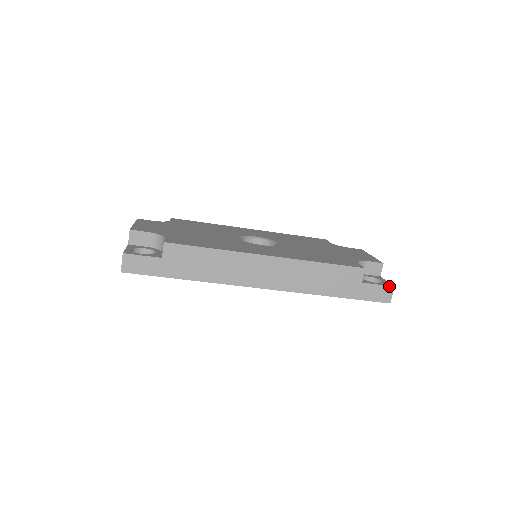
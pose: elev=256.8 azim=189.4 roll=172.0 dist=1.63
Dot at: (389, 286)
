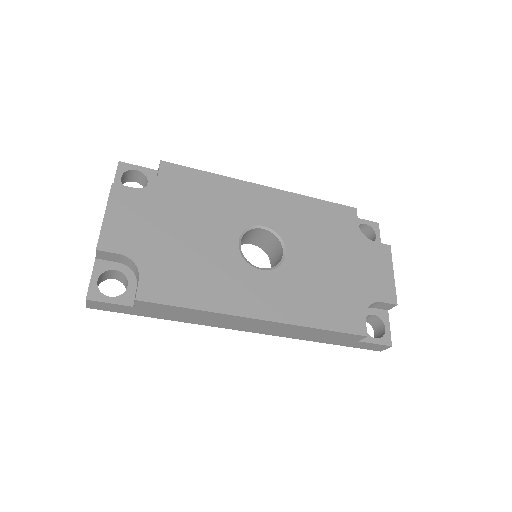
Dot at: (386, 345)
